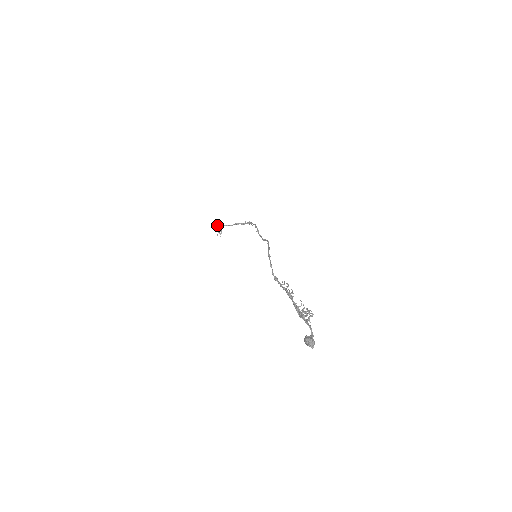
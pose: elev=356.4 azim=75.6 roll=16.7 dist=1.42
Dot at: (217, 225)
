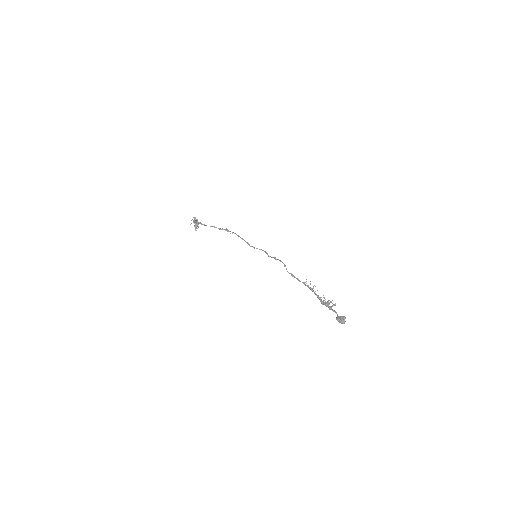
Dot at: occluded
